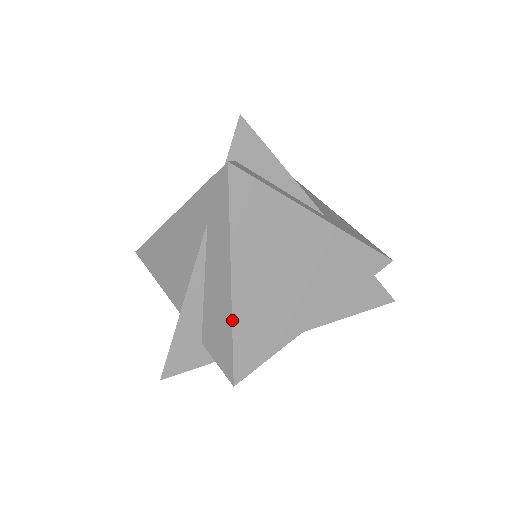
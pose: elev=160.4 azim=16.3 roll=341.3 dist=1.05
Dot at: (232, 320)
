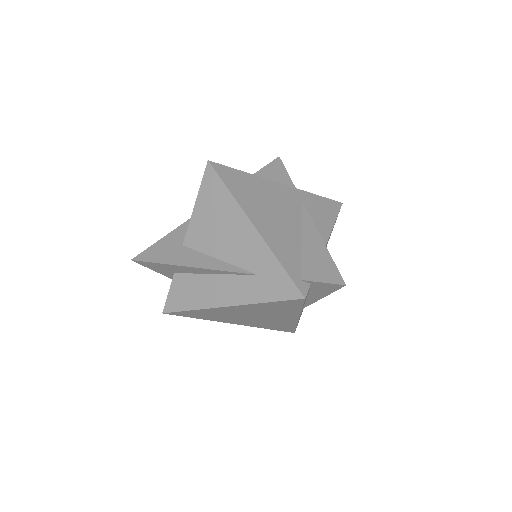
Dot at: (202, 309)
